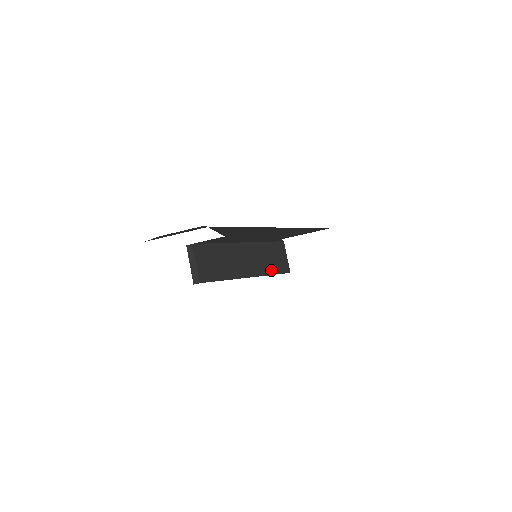
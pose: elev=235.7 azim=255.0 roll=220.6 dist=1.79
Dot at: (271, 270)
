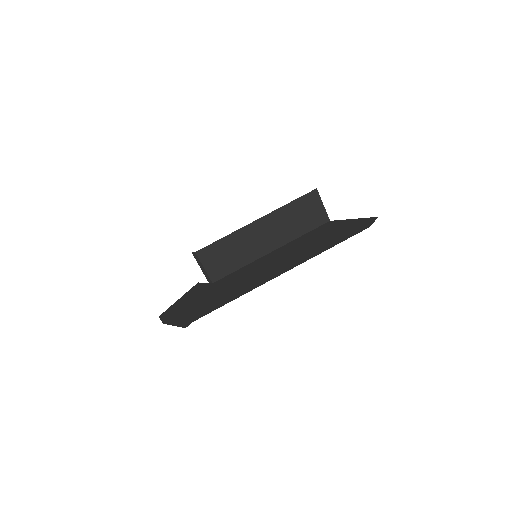
Dot at: (300, 231)
